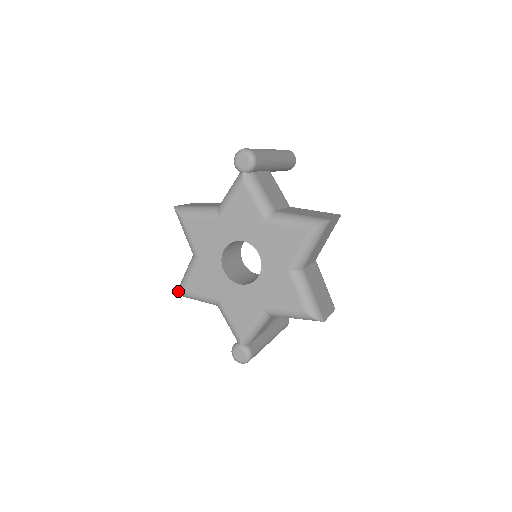
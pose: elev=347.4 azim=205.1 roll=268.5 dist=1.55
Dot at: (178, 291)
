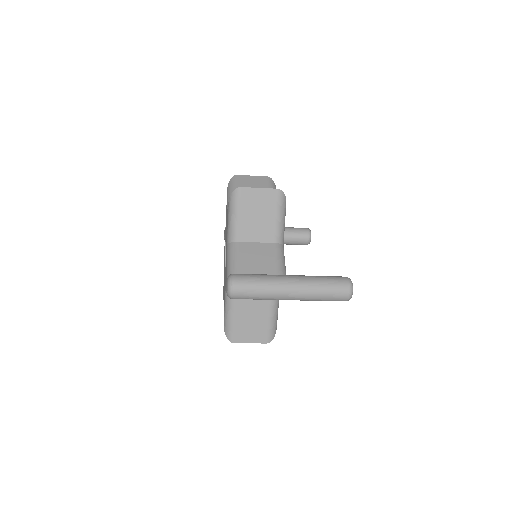
Dot at: (225, 333)
